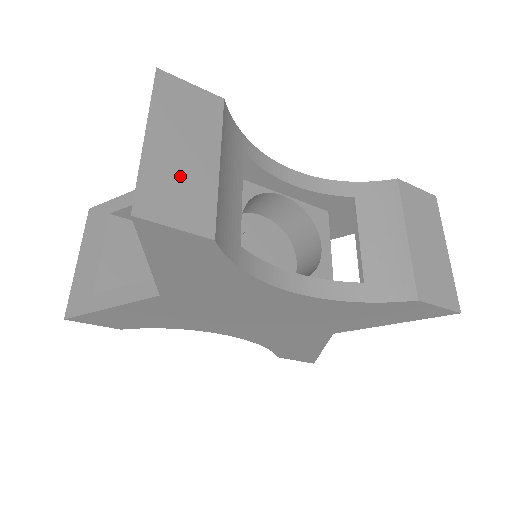
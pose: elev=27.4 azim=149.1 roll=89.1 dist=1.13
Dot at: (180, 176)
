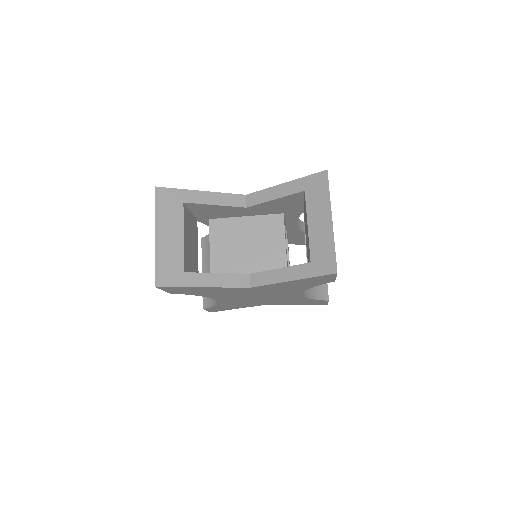
Dot at: occluded
